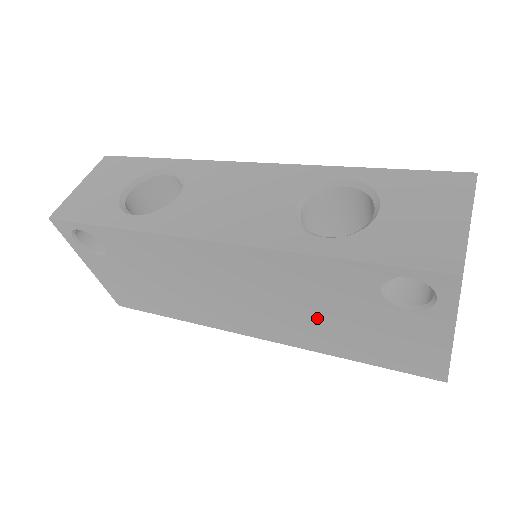
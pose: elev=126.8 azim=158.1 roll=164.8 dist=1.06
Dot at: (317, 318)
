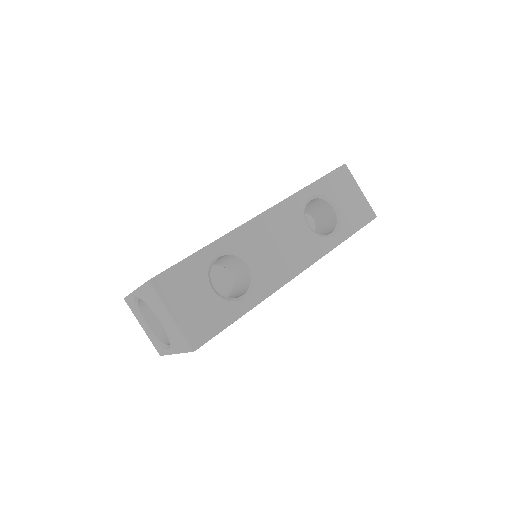
Dot at: occluded
